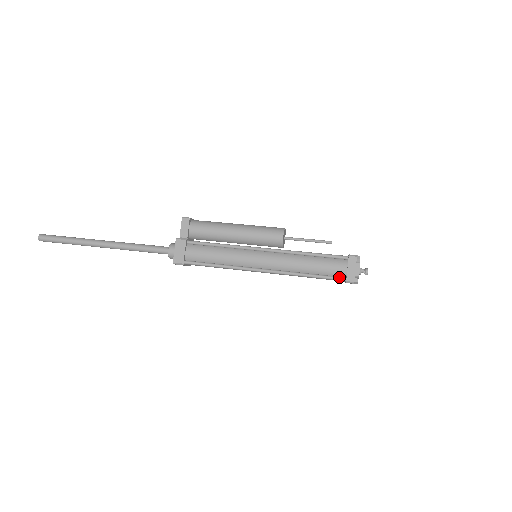
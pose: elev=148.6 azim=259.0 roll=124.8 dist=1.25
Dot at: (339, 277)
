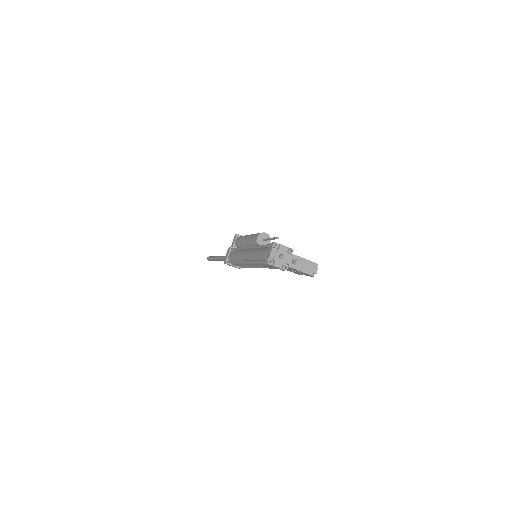
Dot at: (264, 260)
